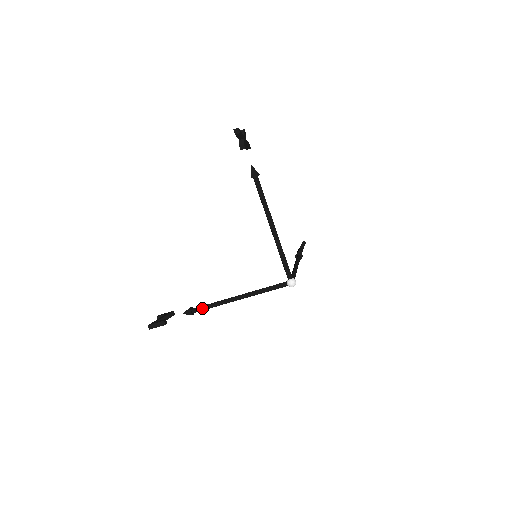
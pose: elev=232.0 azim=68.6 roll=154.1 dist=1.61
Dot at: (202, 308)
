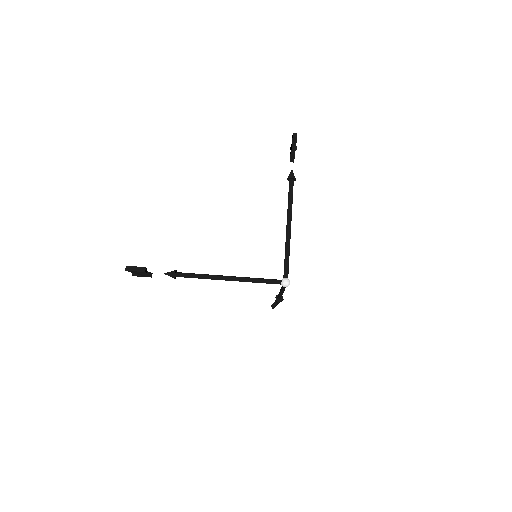
Dot at: (188, 274)
